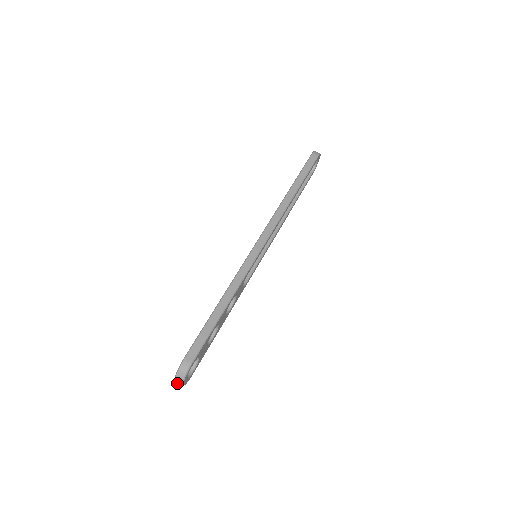
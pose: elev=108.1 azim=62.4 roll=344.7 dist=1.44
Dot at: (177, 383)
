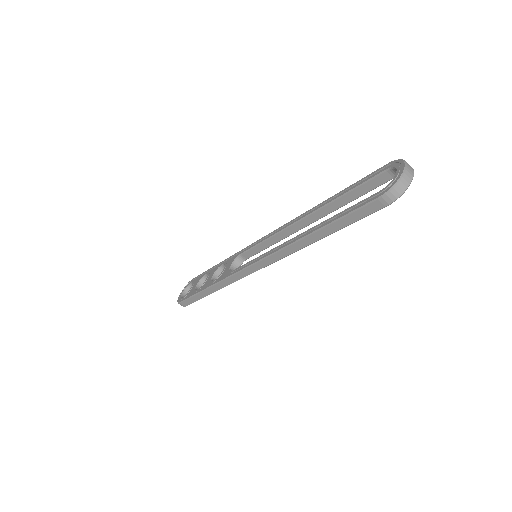
Dot at: occluded
